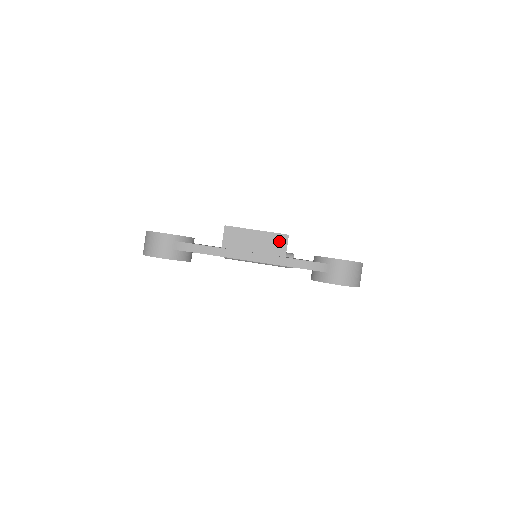
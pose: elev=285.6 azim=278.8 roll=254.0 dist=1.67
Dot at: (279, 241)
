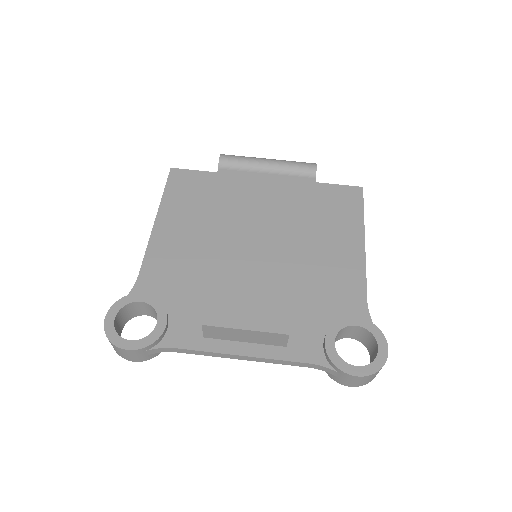
Dot at: (277, 338)
